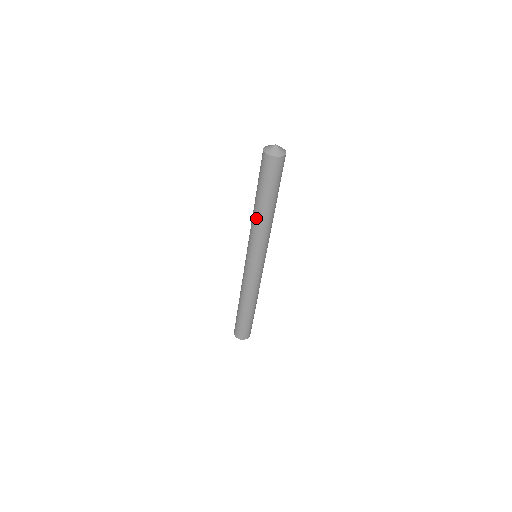
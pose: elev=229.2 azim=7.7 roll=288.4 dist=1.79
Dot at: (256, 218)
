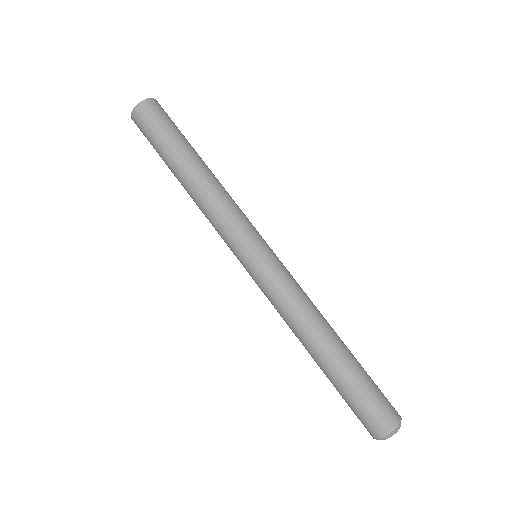
Dot at: (194, 193)
